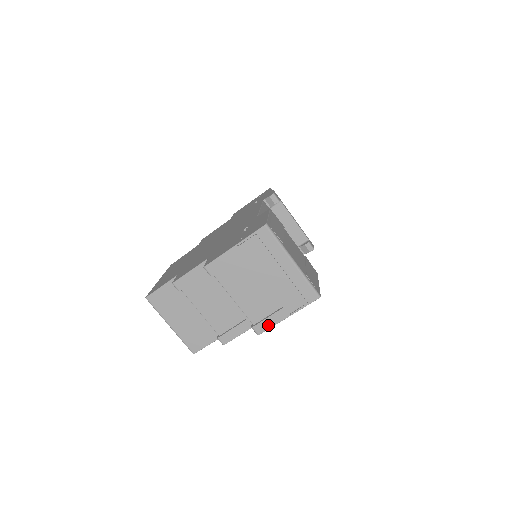
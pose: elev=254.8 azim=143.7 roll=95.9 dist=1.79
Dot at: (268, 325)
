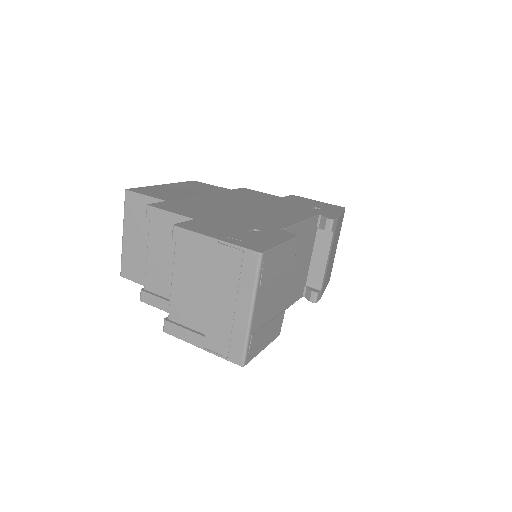
Dot at: (179, 334)
